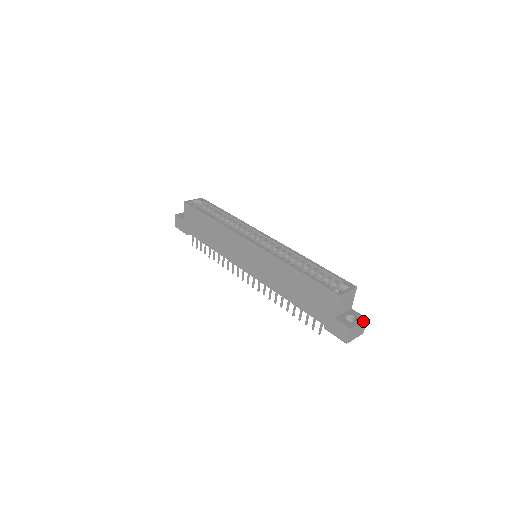
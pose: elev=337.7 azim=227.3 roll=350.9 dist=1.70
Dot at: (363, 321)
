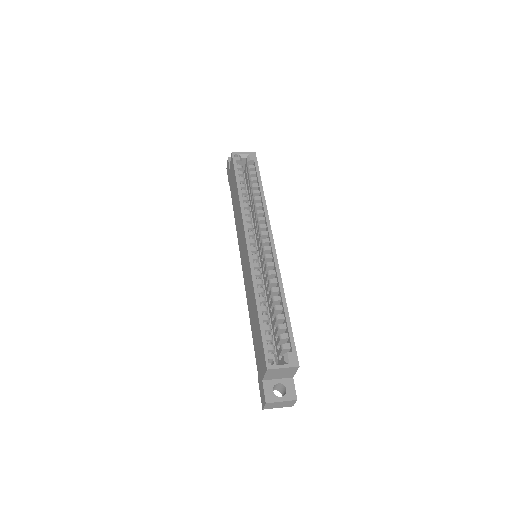
Dot at: (289, 400)
